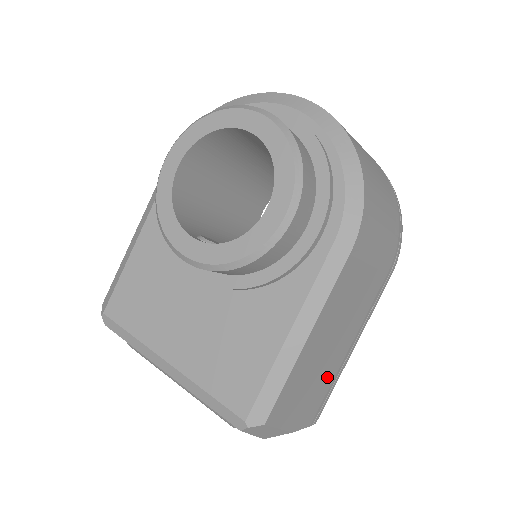
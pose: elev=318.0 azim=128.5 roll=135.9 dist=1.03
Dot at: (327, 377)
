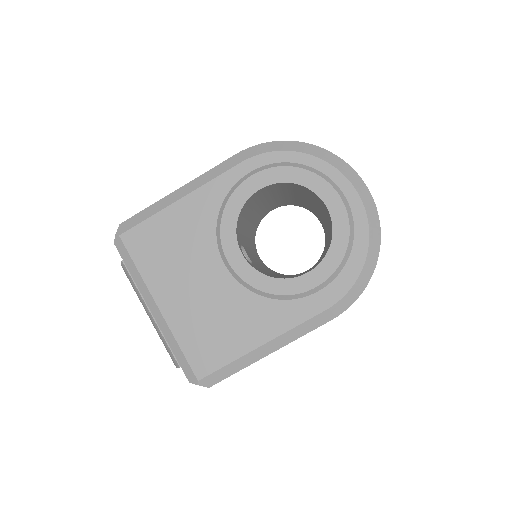
Dot at: occluded
